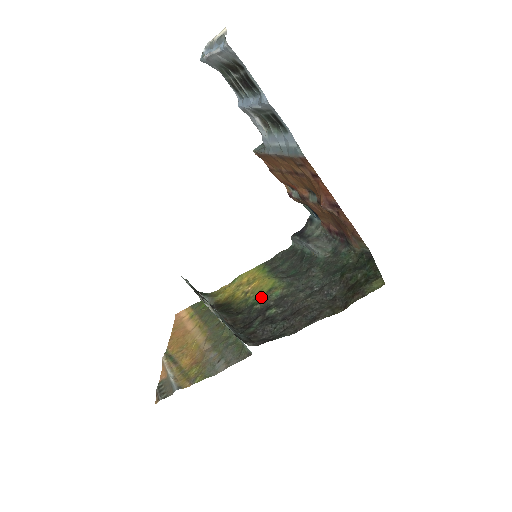
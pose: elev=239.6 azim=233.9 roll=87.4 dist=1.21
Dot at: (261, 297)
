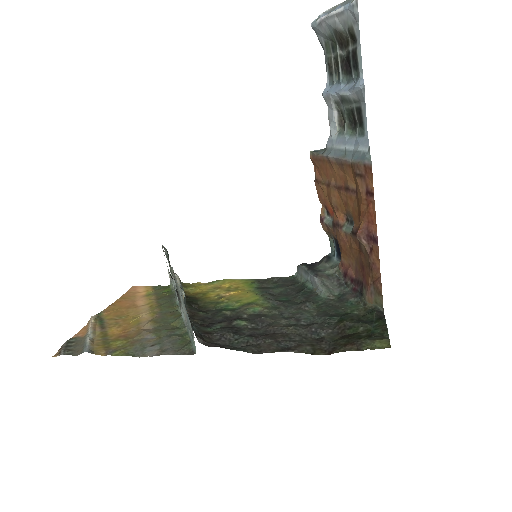
Dot at: (236, 306)
